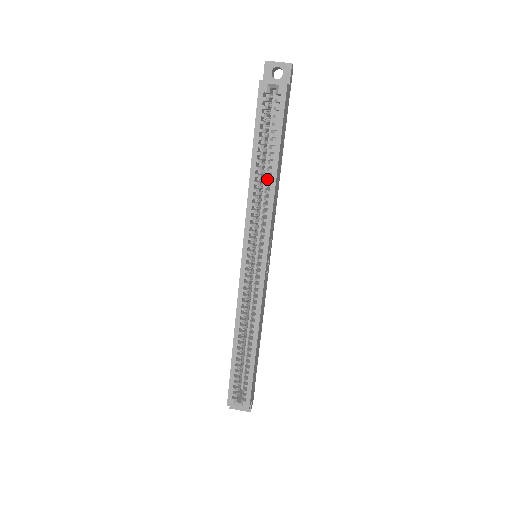
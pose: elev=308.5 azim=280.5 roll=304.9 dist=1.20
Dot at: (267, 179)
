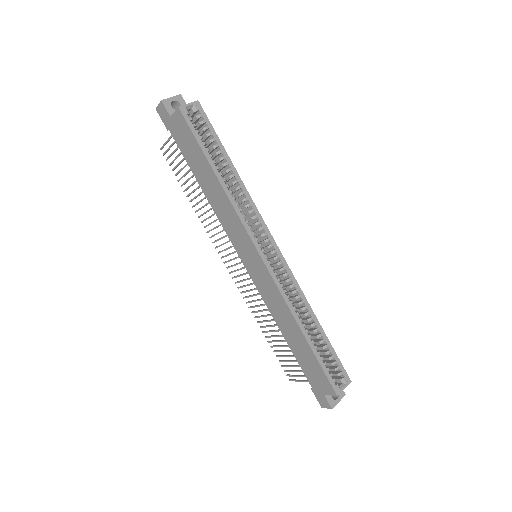
Dot at: occluded
